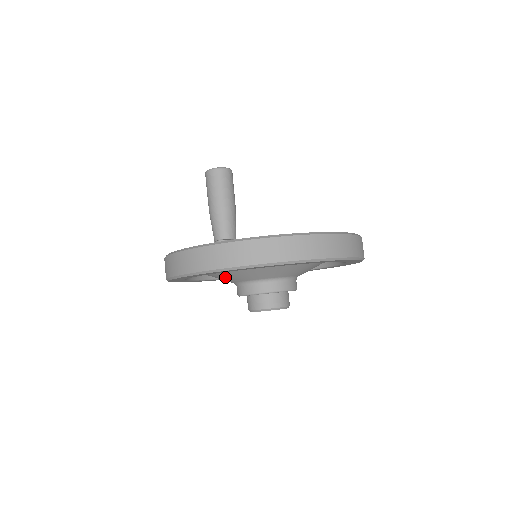
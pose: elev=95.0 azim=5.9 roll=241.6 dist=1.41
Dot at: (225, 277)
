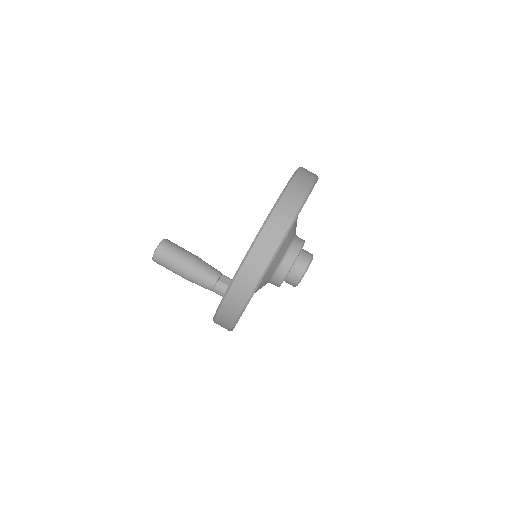
Dot at: (264, 279)
